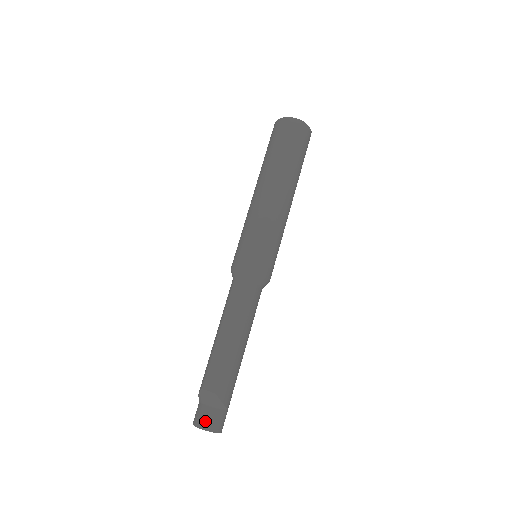
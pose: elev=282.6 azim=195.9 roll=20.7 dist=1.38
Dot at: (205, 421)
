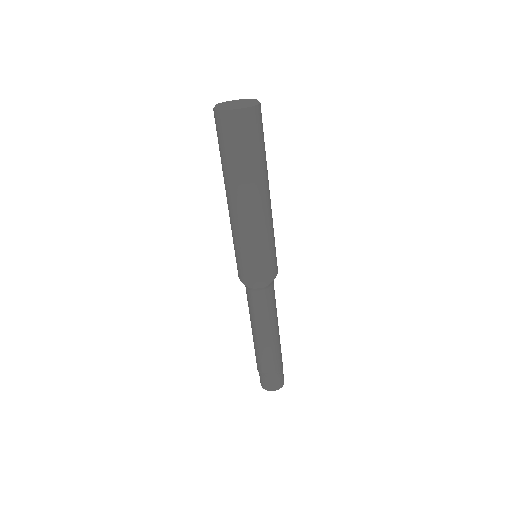
Dot at: (273, 386)
